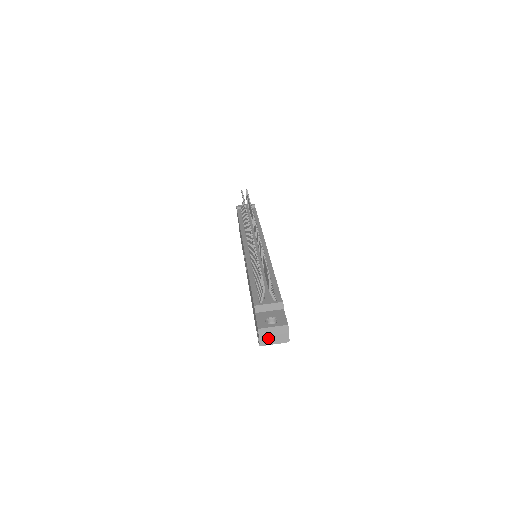
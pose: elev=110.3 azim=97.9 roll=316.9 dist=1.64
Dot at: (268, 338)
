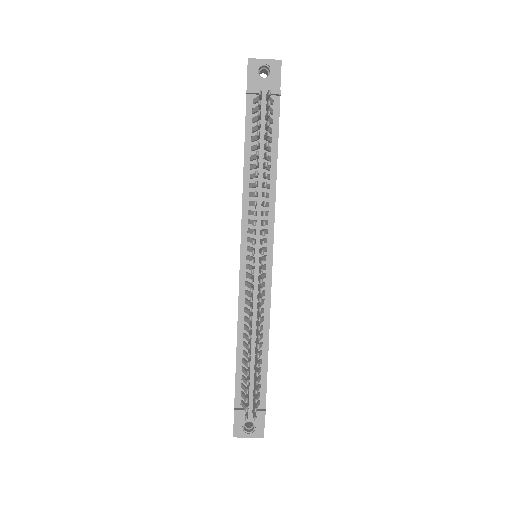
Dot at: occluded
